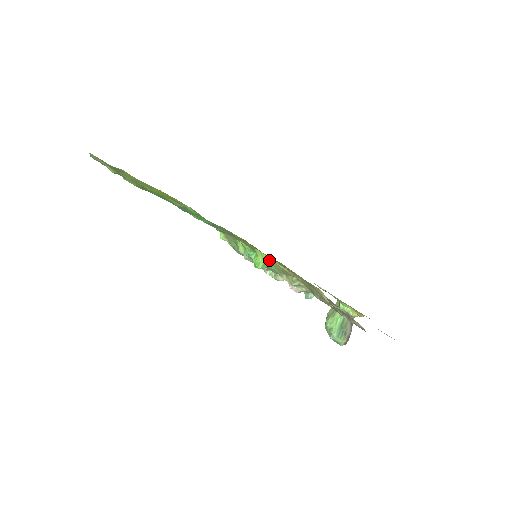
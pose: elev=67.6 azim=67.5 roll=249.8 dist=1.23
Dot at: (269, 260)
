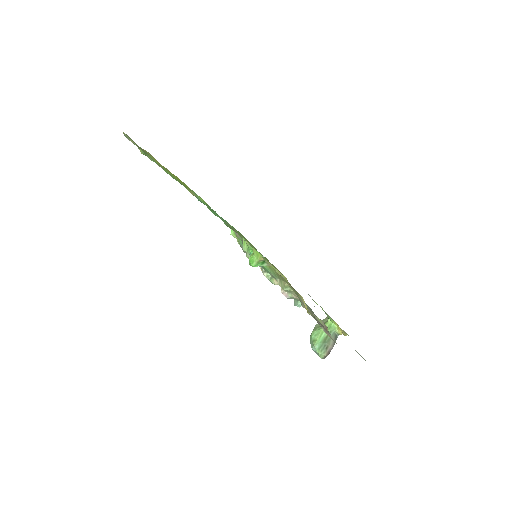
Dot at: (263, 260)
